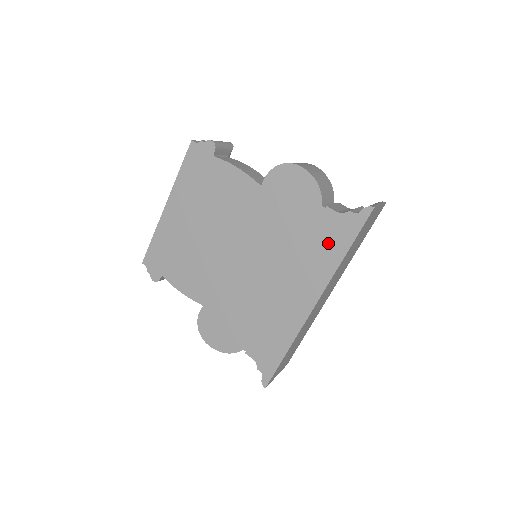
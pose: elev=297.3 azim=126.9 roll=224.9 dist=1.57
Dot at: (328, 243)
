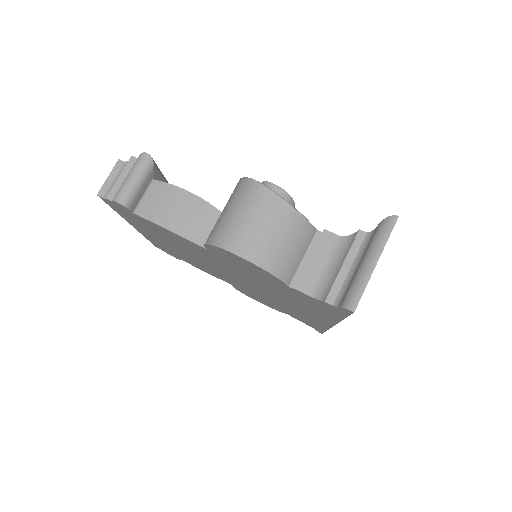
Dot at: (317, 307)
